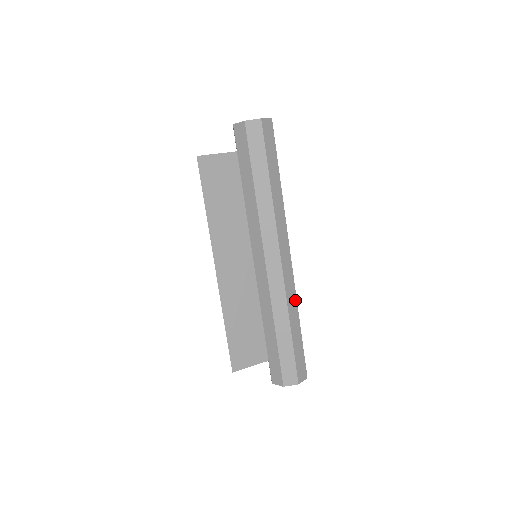
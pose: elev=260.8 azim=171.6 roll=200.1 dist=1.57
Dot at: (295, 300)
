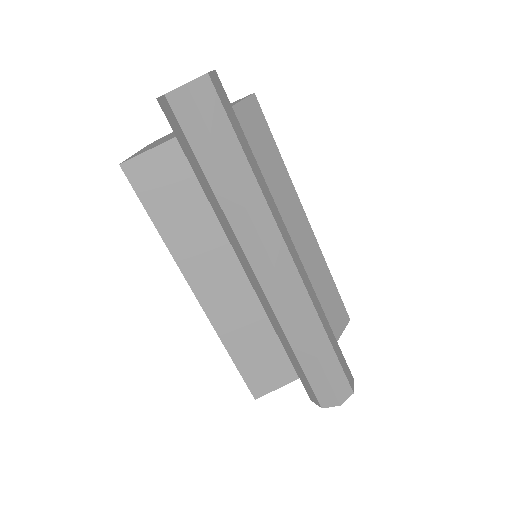
Dot at: (314, 313)
